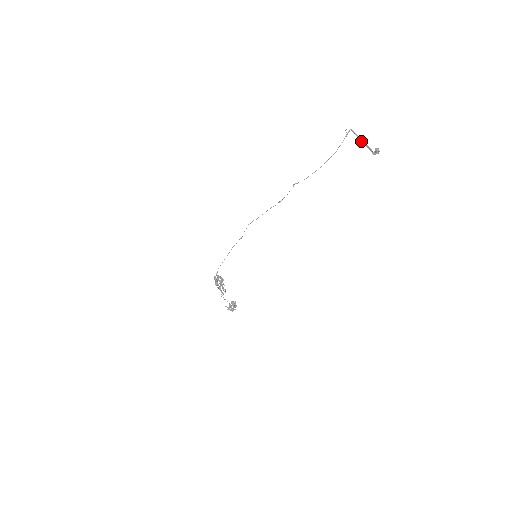
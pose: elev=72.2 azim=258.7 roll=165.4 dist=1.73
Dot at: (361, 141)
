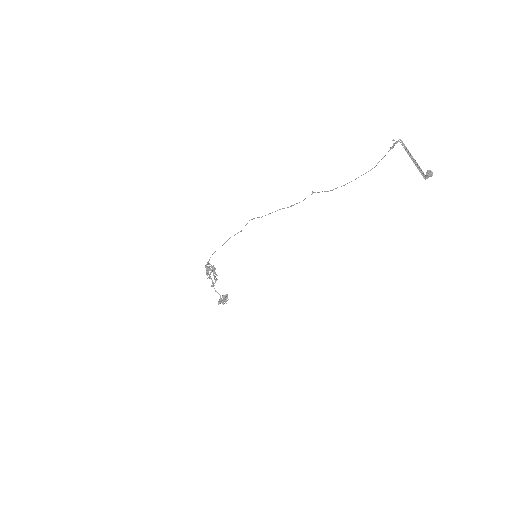
Dot at: (411, 158)
